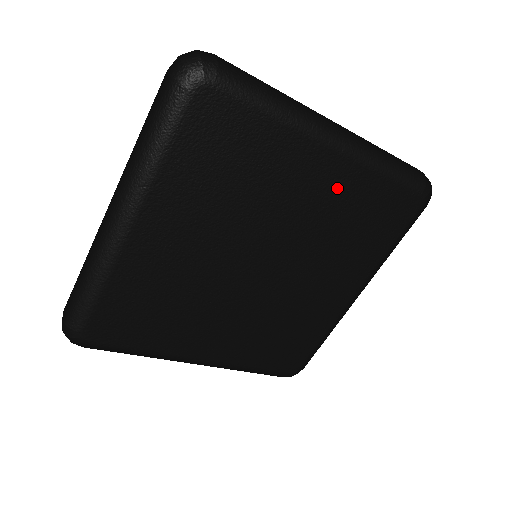
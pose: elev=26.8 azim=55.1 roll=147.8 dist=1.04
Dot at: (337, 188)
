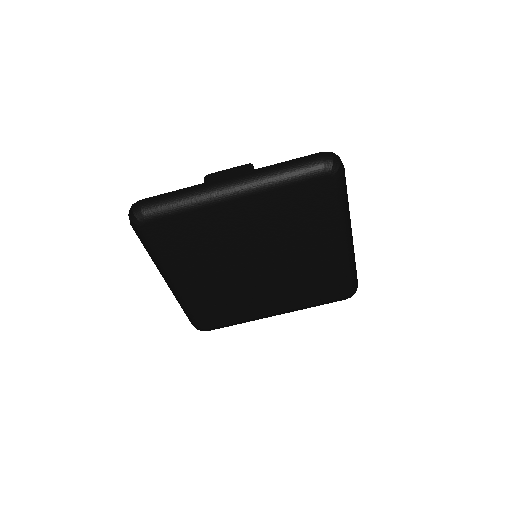
Dot at: (258, 211)
